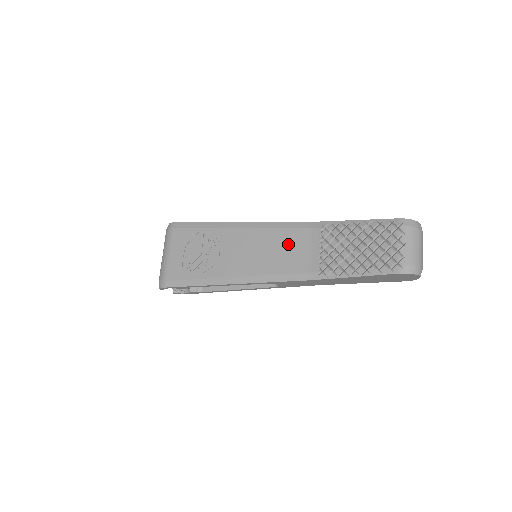
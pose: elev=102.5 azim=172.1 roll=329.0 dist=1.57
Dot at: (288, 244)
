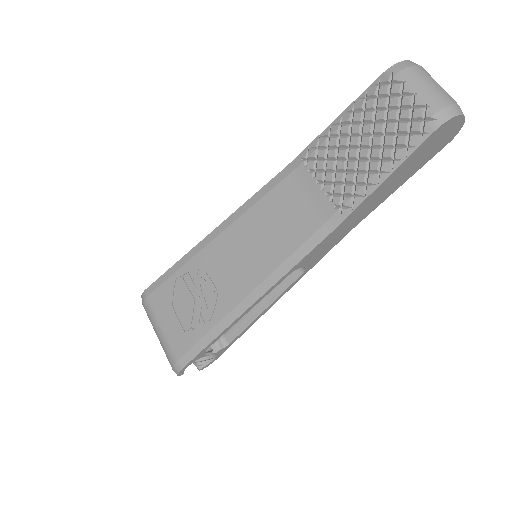
Dot at: (279, 210)
